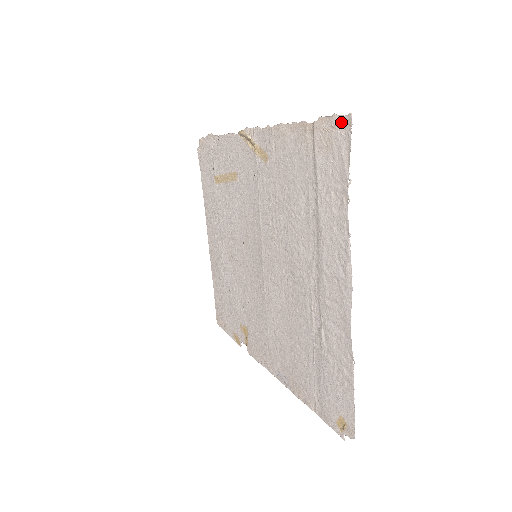
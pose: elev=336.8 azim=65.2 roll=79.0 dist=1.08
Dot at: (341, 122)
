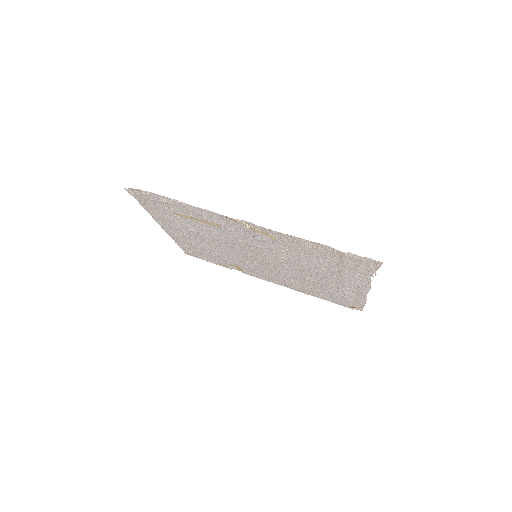
Dot at: (372, 261)
